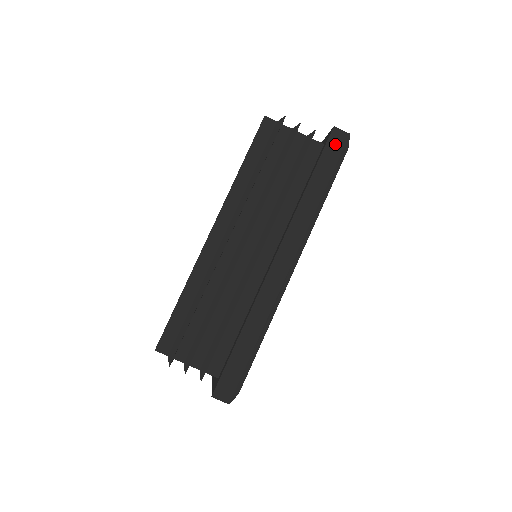
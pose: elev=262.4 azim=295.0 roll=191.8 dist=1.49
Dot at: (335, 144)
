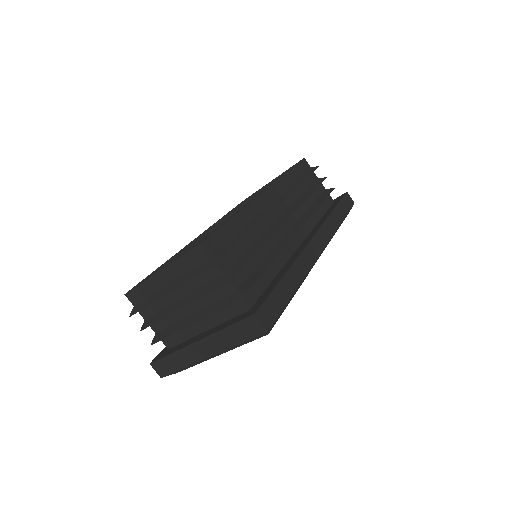
Dot at: (347, 201)
